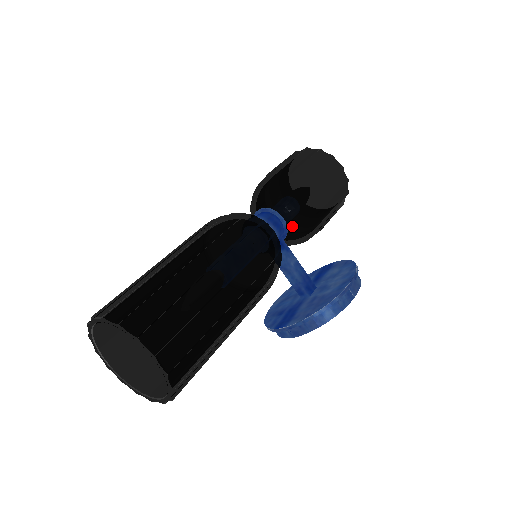
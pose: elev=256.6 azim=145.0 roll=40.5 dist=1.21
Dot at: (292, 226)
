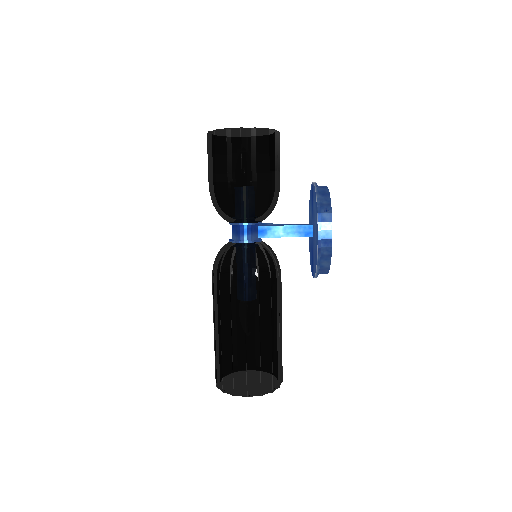
Dot at: (254, 220)
